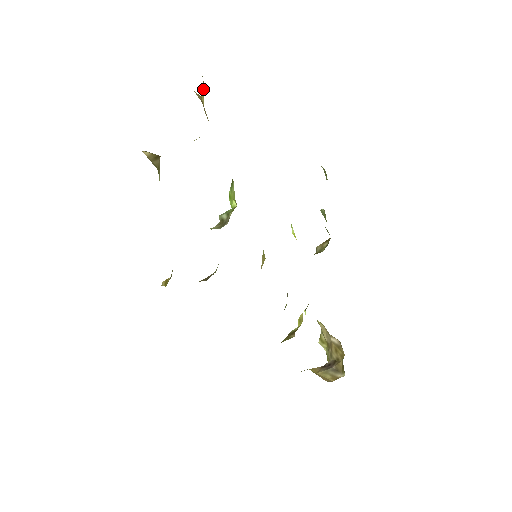
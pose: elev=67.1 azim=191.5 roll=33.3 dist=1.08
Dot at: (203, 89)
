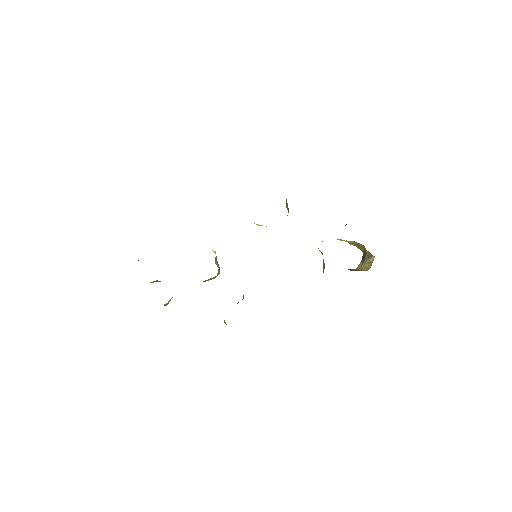
Dot at: occluded
